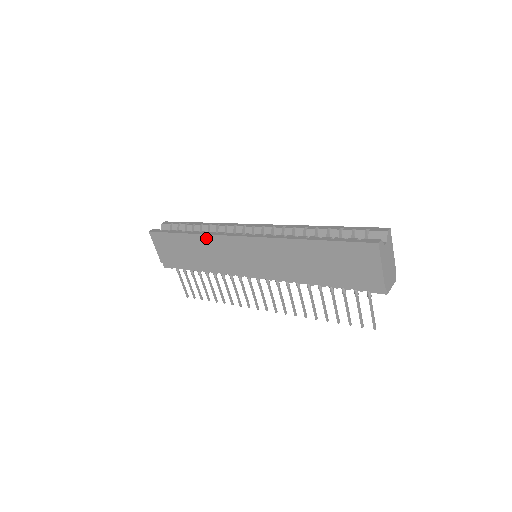
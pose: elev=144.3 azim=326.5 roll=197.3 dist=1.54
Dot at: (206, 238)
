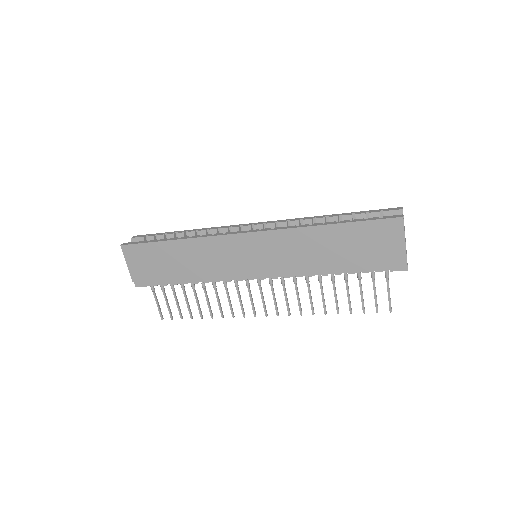
Dot at: (200, 241)
